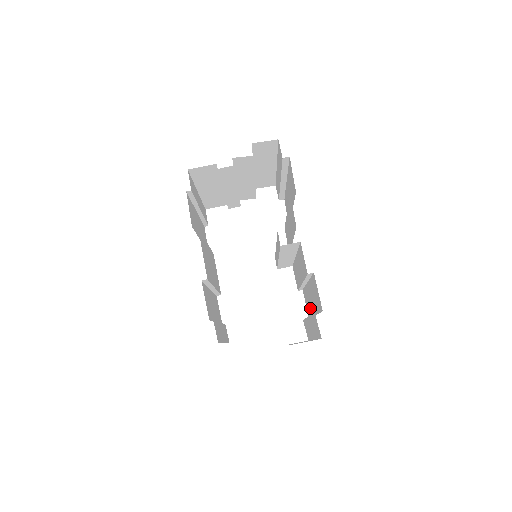
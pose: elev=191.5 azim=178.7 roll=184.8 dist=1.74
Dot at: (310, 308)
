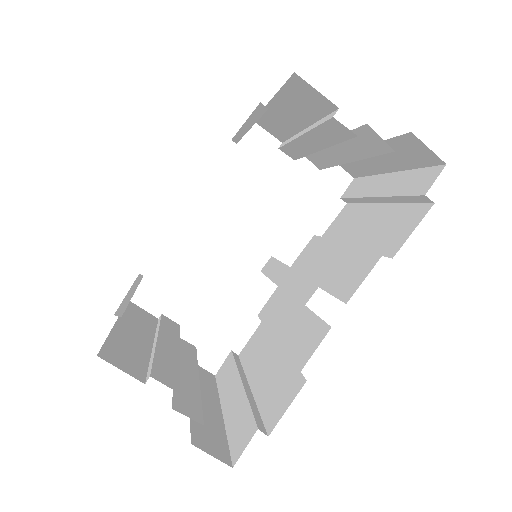
Dot at: (253, 361)
